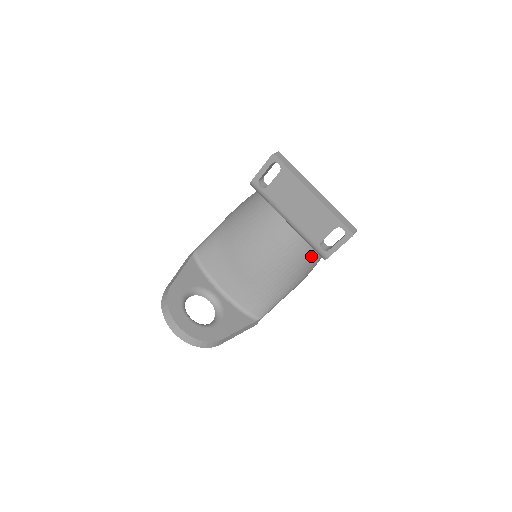
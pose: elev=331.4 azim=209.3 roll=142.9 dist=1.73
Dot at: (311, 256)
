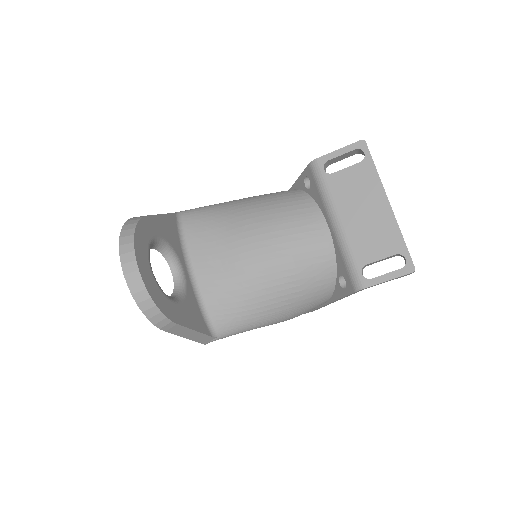
Dot at: (326, 288)
